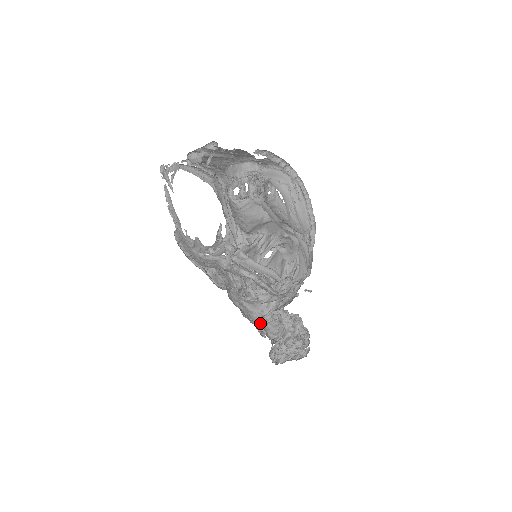
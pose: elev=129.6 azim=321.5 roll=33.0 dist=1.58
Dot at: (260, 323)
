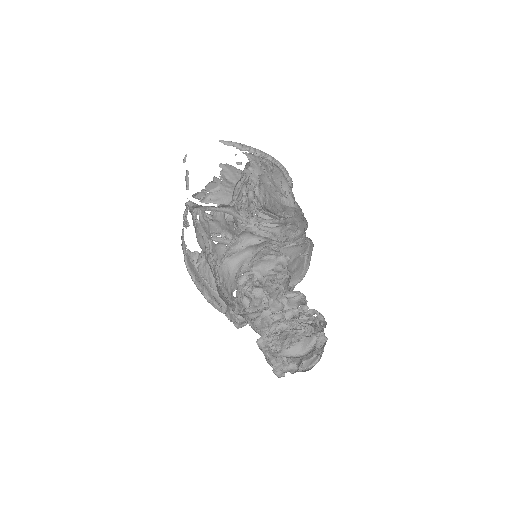
Dot at: (242, 300)
